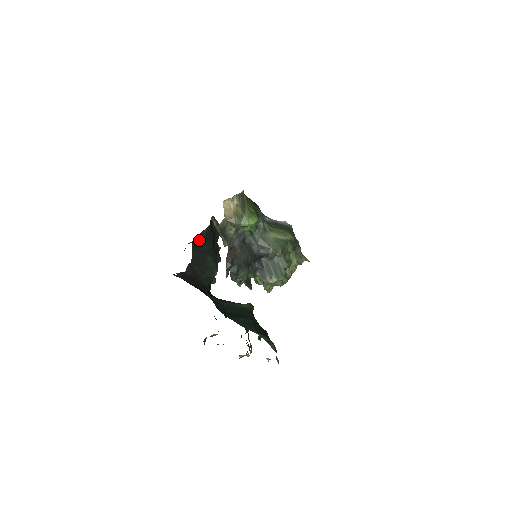
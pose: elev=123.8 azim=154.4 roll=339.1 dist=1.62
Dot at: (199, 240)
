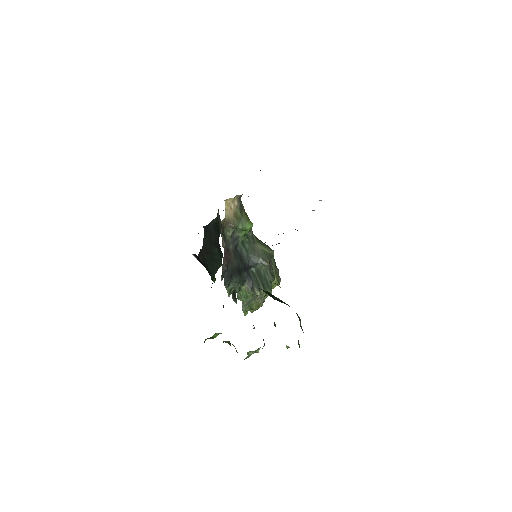
Dot at: (209, 228)
